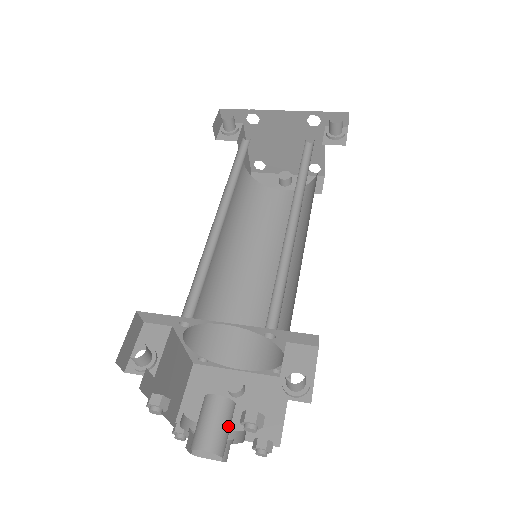
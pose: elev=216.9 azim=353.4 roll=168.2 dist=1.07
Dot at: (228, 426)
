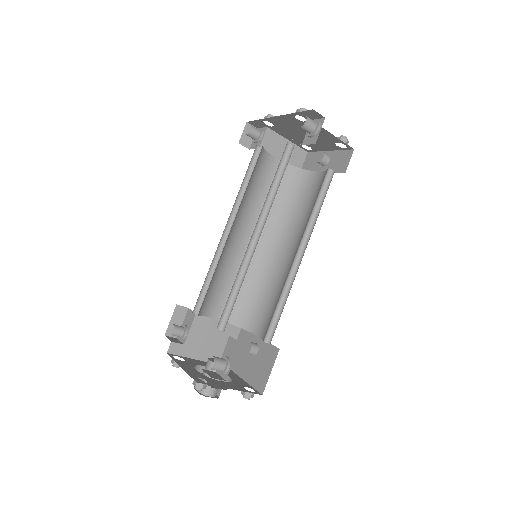
Dot at: occluded
